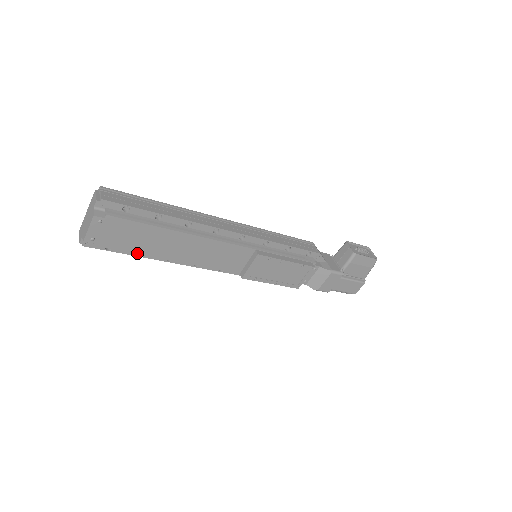
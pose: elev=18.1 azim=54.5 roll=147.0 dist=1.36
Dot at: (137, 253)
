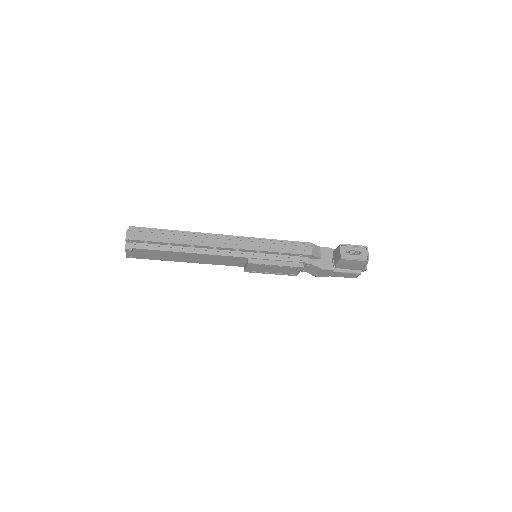
Dot at: (163, 260)
